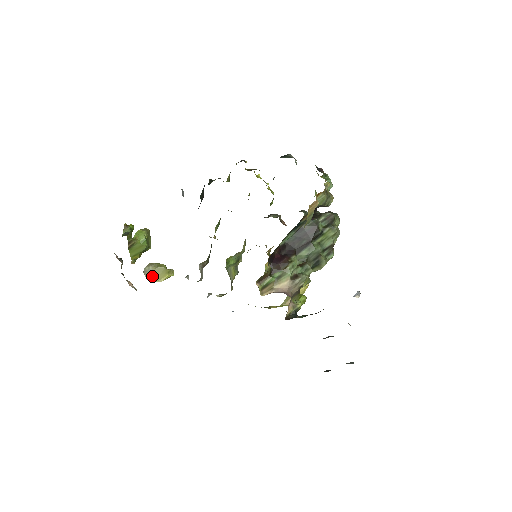
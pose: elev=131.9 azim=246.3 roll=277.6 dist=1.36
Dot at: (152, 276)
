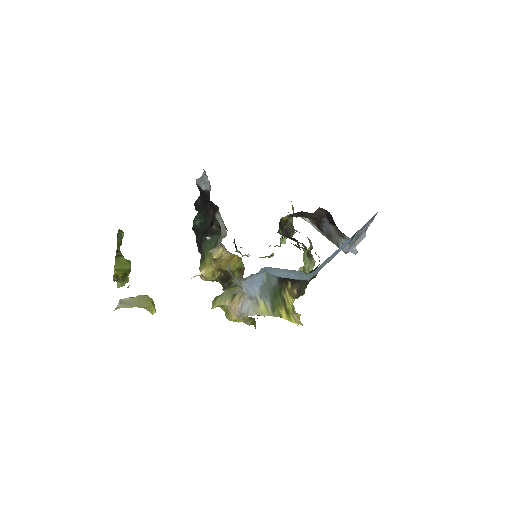
Dot at: (132, 303)
